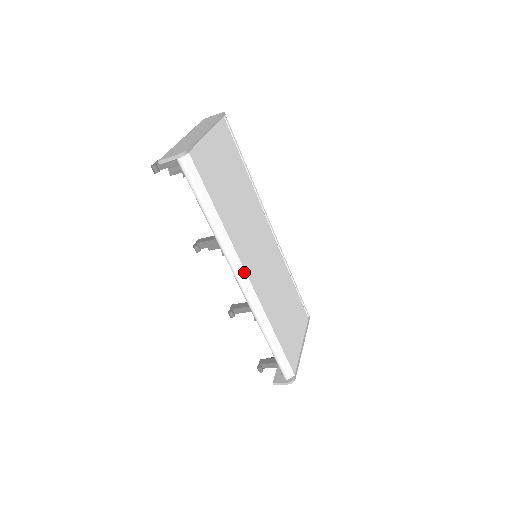
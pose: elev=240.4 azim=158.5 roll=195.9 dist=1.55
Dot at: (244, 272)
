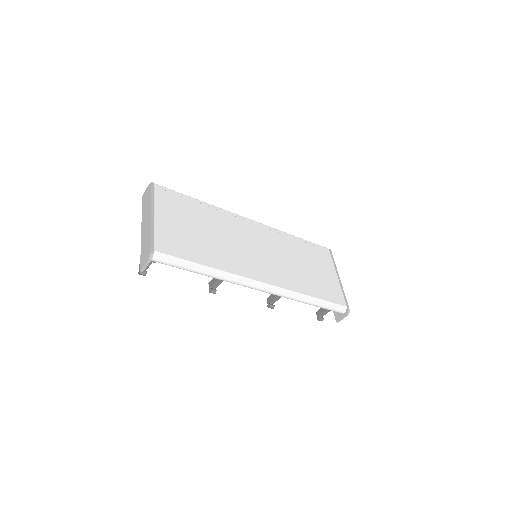
Dot at: (256, 281)
